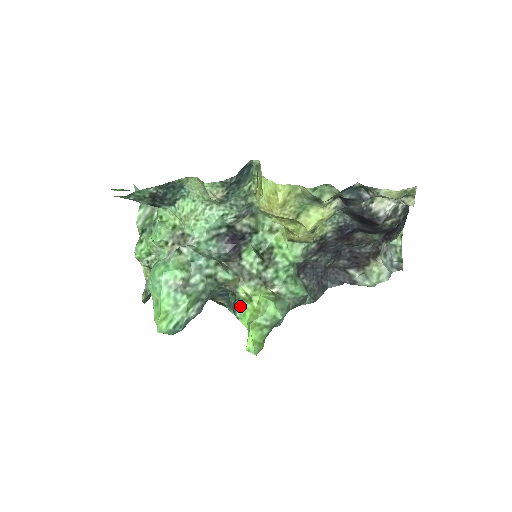
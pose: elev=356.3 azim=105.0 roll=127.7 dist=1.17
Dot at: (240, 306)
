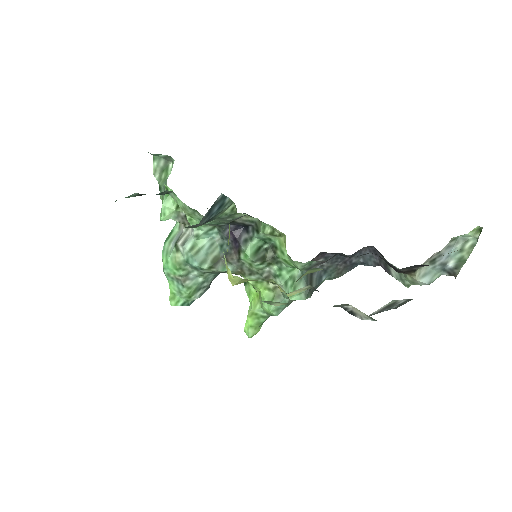
Dot at: (247, 285)
